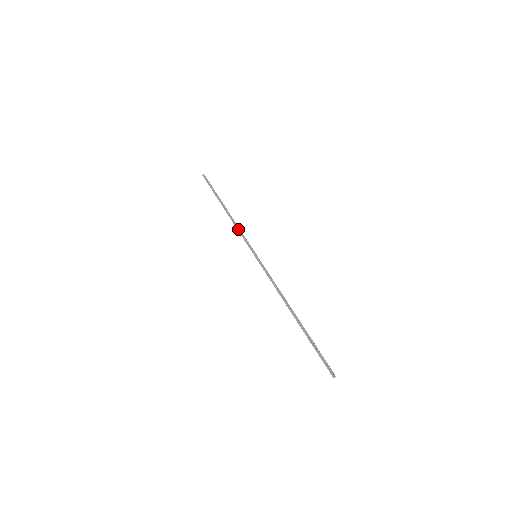
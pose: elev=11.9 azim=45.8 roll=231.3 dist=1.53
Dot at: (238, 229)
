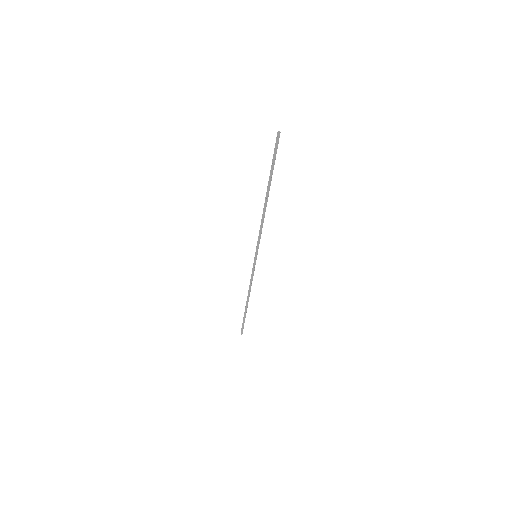
Dot at: (261, 227)
